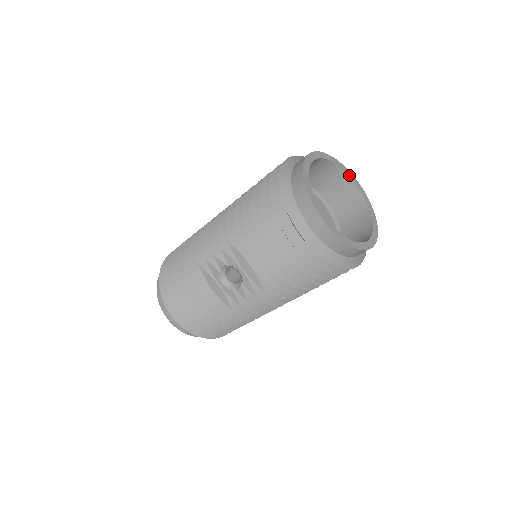
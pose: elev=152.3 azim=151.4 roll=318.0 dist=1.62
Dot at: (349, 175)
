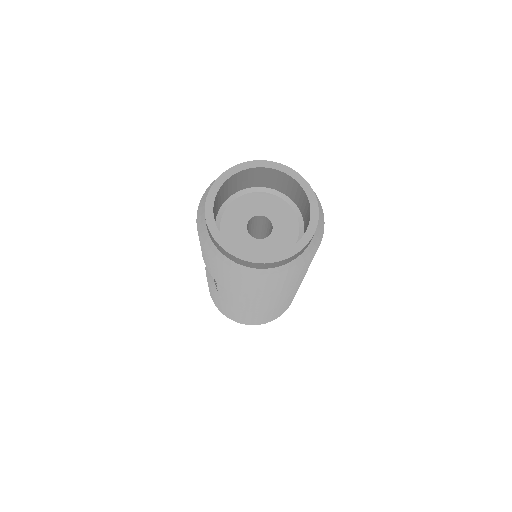
Dot at: (303, 186)
